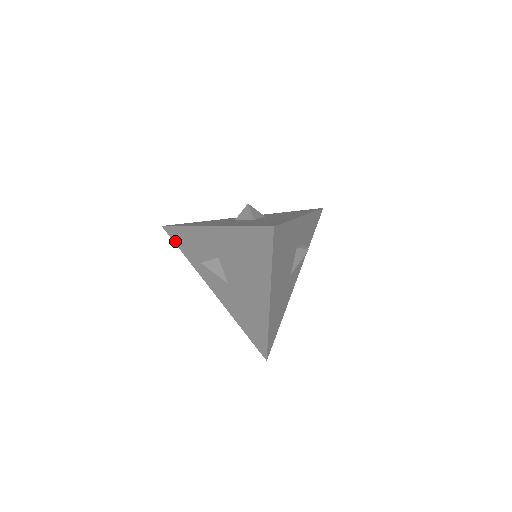
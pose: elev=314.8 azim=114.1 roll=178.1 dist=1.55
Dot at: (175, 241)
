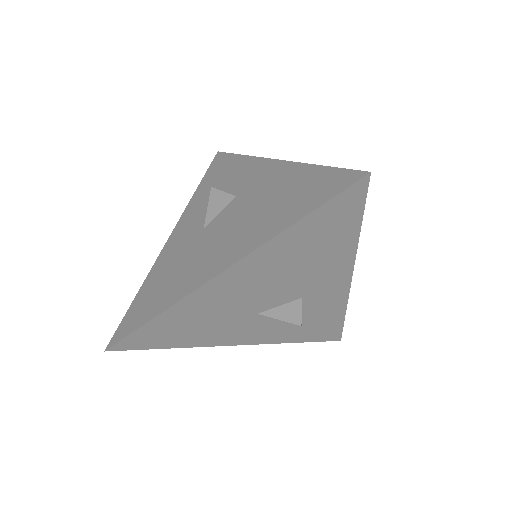
Dot at: (210, 169)
